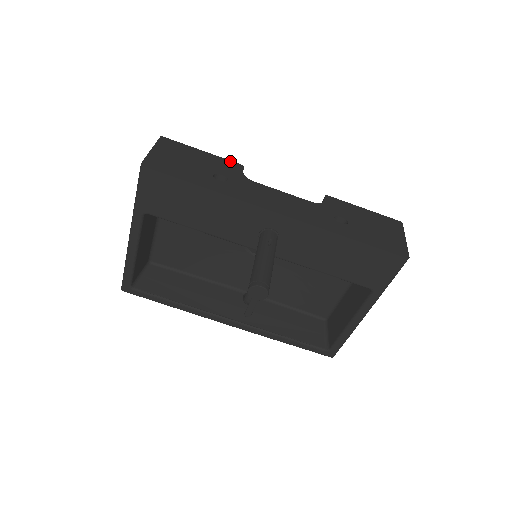
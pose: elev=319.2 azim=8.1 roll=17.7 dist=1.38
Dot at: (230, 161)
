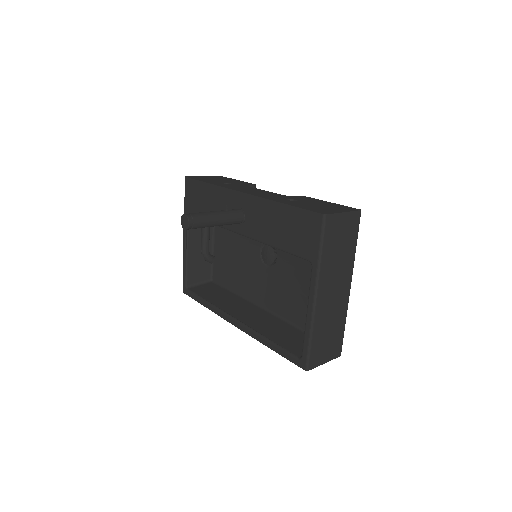
Dot at: (249, 183)
